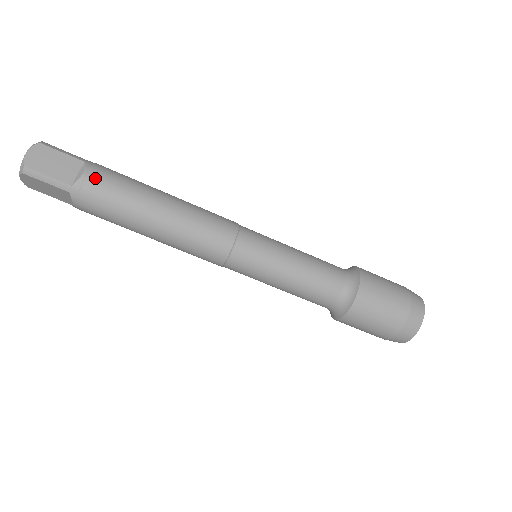
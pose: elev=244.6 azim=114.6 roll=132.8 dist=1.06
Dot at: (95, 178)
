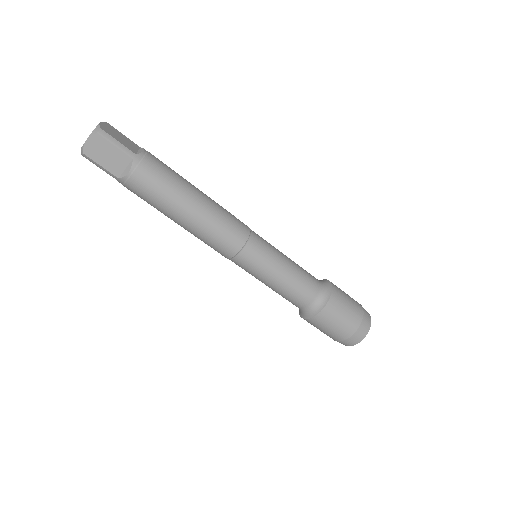
Dot at: (138, 180)
